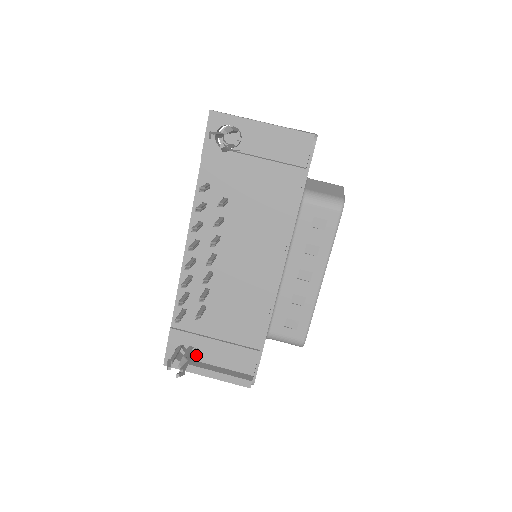
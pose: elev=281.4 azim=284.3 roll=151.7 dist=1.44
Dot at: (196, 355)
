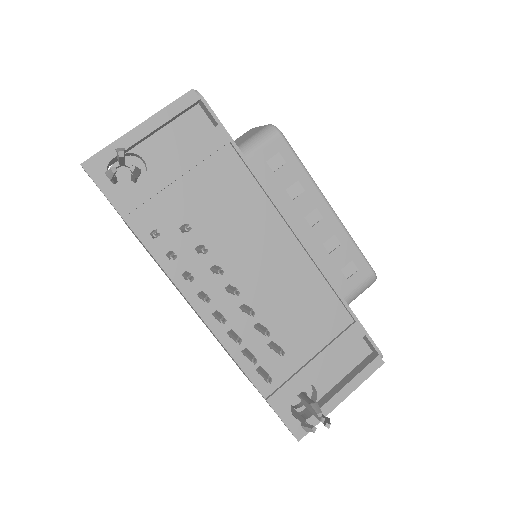
Dot at: occluded
